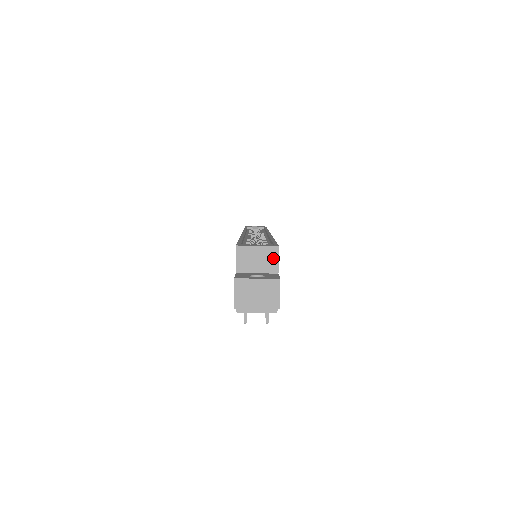
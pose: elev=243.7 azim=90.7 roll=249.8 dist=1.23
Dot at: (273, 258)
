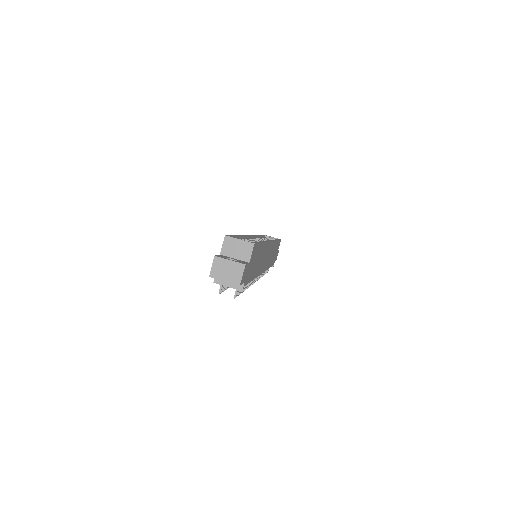
Dot at: (248, 251)
